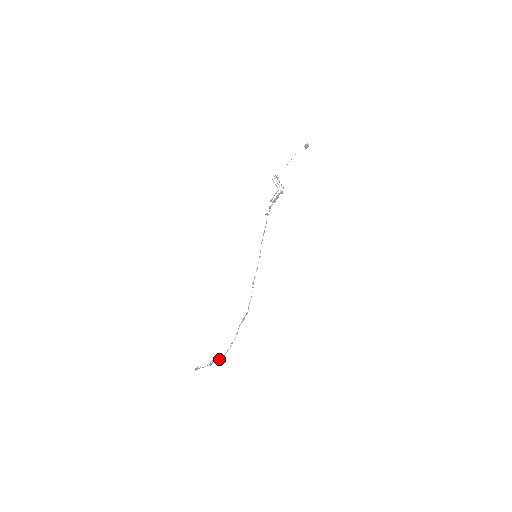
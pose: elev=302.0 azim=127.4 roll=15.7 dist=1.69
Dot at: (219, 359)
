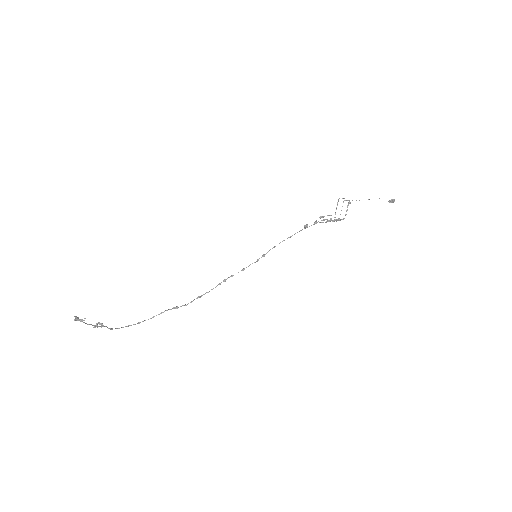
Dot at: (109, 328)
